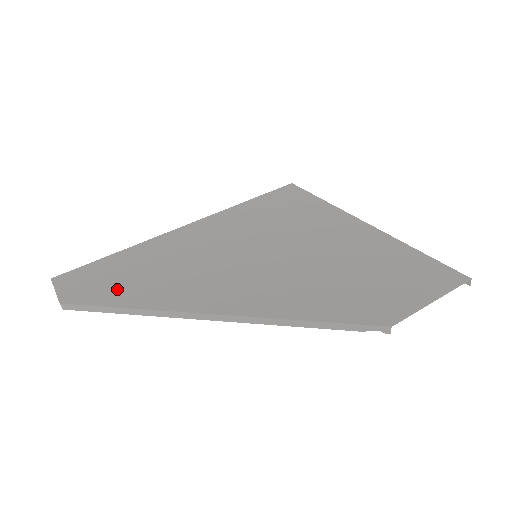
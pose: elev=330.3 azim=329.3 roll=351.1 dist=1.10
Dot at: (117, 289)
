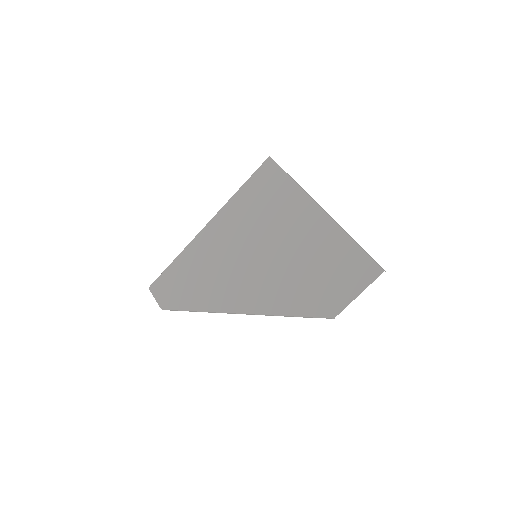
Dot at: (186, 295)
